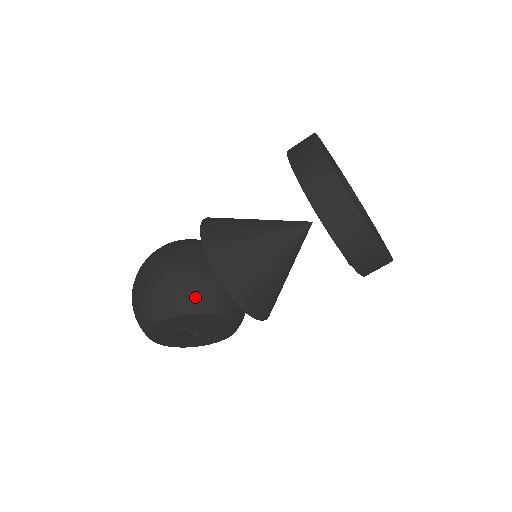
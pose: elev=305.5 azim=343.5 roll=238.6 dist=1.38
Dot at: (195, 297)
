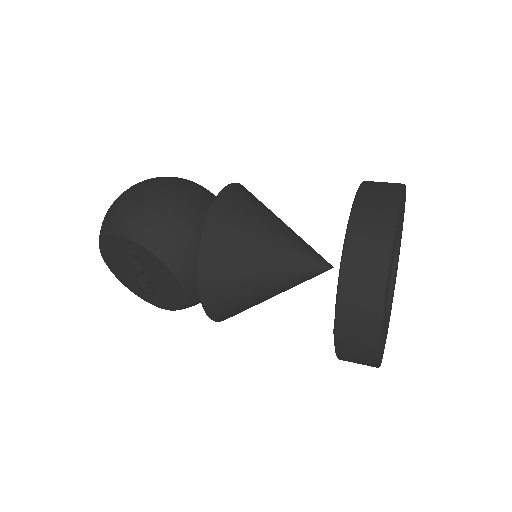
Dot at: (167, 239)
